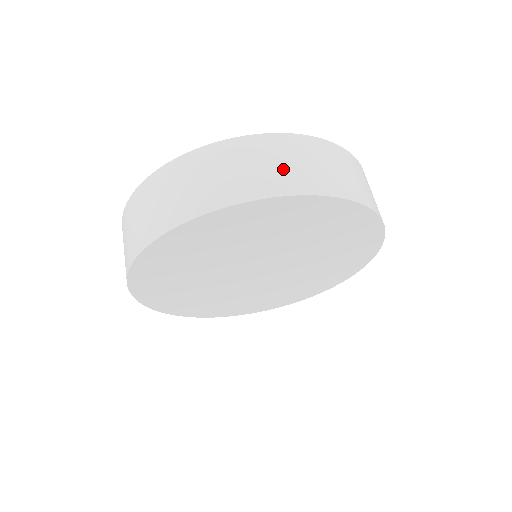
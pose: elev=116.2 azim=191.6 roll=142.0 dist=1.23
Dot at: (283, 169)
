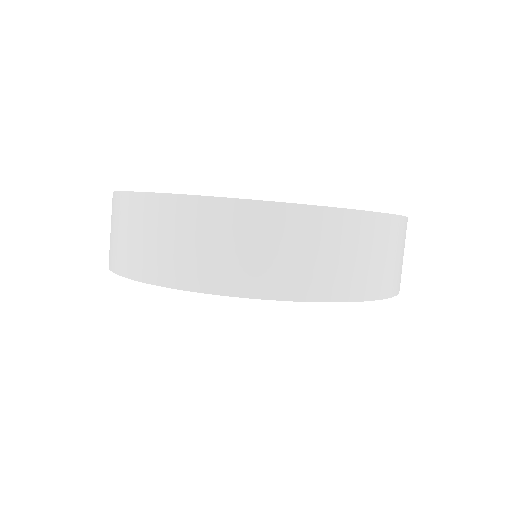
Dot at: (171, 250)
